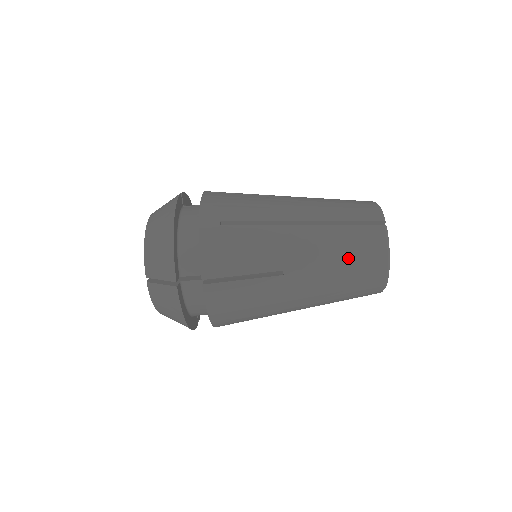
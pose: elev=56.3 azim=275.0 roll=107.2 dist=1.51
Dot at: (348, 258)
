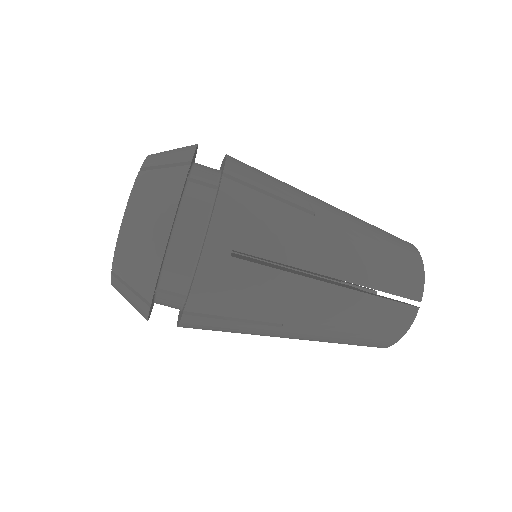
Dot at: (382, 238)
